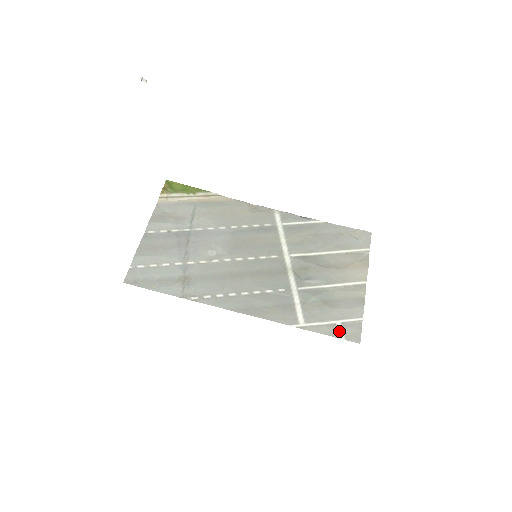
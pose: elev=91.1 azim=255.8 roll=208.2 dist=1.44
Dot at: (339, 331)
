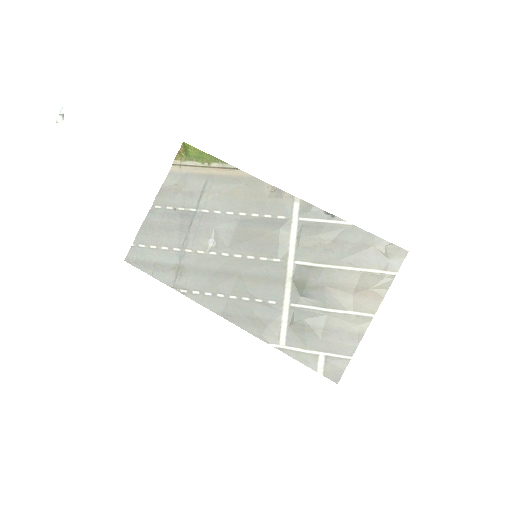
Dot at: (319, 364)
